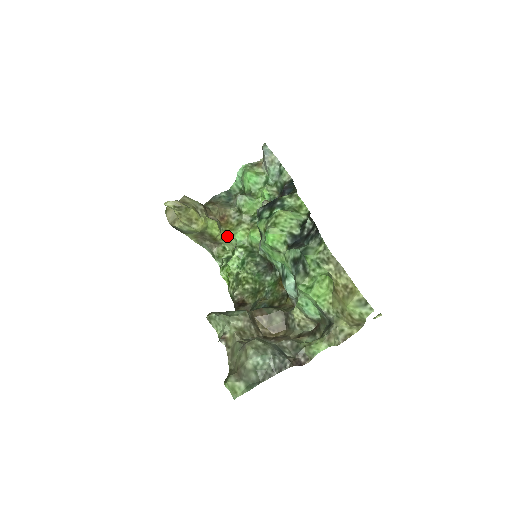
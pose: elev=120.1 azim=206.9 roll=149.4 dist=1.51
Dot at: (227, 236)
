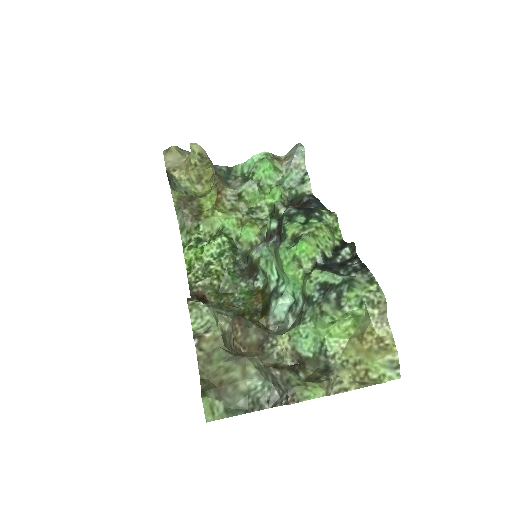
Dot at: (214, 216)
